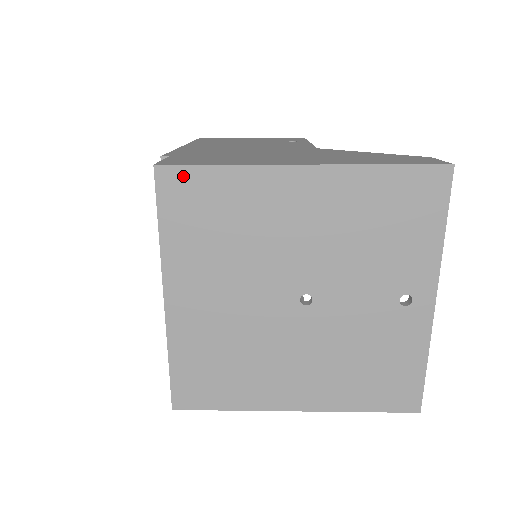
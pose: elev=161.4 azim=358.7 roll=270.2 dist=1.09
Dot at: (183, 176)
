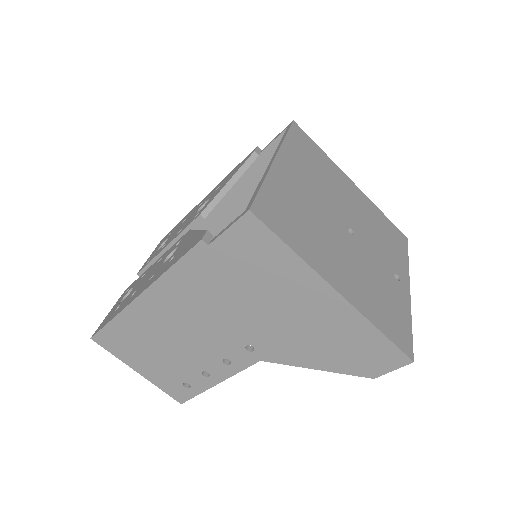
Dot at: (304, 135)
